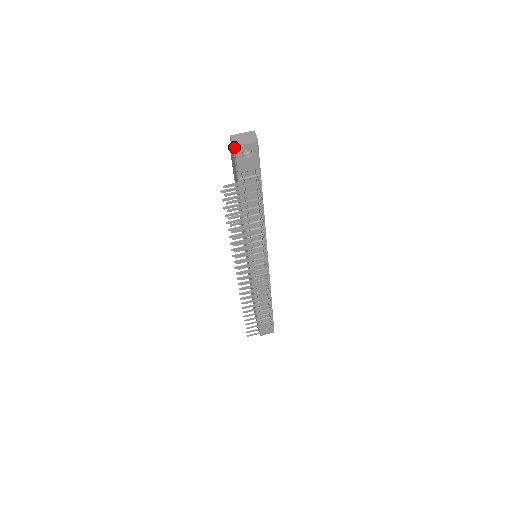
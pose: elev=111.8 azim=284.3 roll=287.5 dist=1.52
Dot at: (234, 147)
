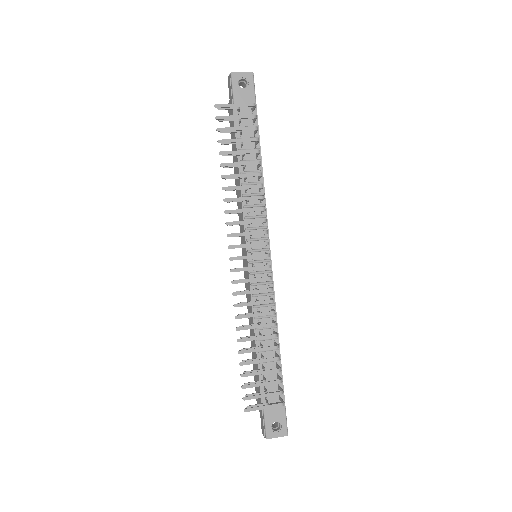
Dot at: (230, 74)
